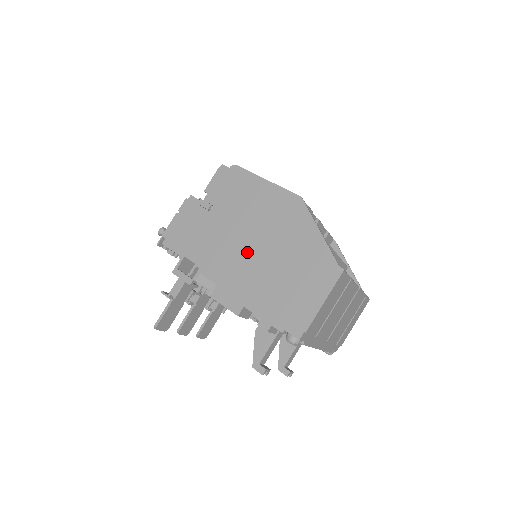
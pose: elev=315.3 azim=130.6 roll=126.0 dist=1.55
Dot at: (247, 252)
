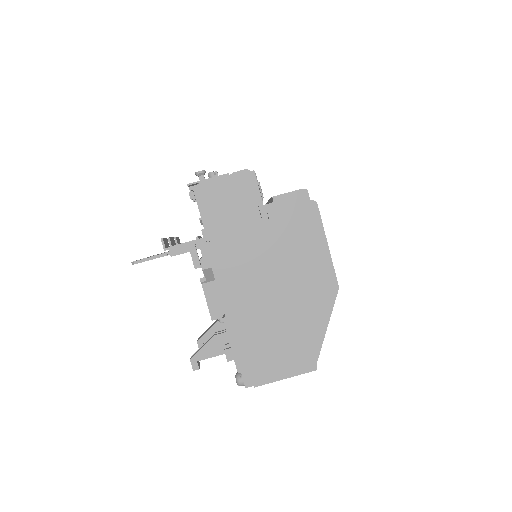
Dot at: (263, 289)
